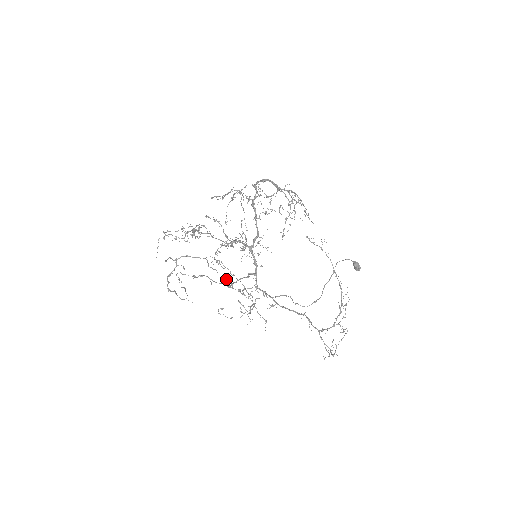
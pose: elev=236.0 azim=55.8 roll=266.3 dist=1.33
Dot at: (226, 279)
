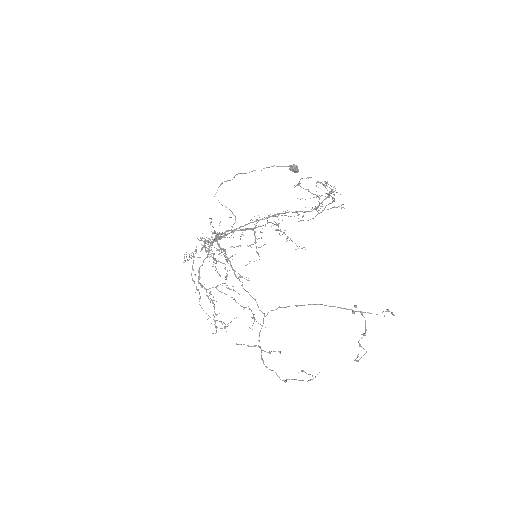
Dot at: (191, 255)
